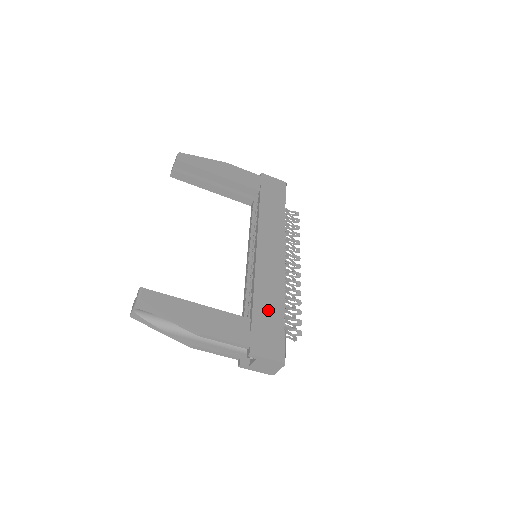
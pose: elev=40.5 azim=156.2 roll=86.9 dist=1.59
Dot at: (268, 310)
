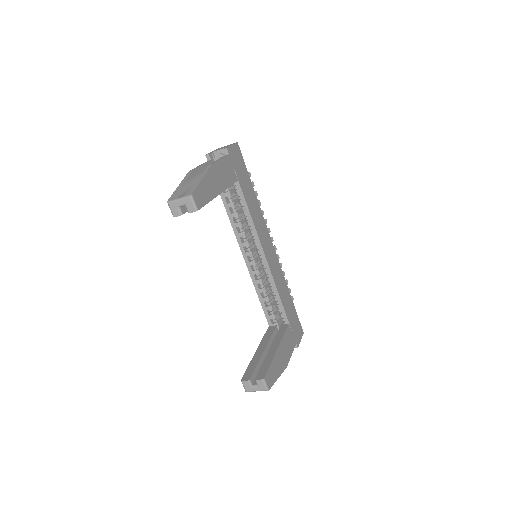
Dot at: (289, 306)
